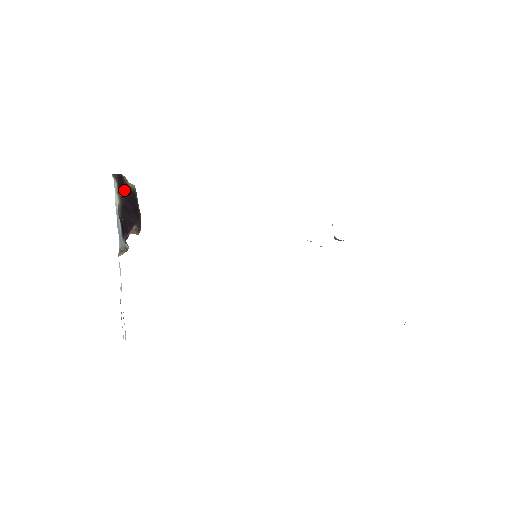
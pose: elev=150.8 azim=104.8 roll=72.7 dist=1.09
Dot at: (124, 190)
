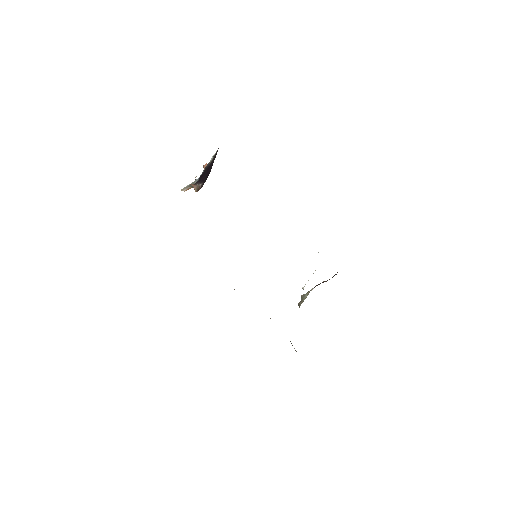
Dot at: (213, 161)
